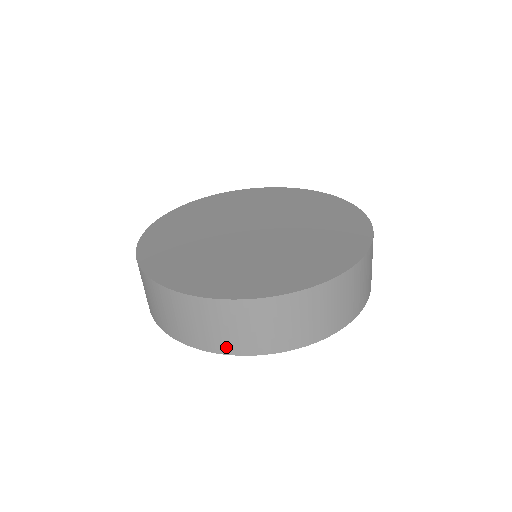
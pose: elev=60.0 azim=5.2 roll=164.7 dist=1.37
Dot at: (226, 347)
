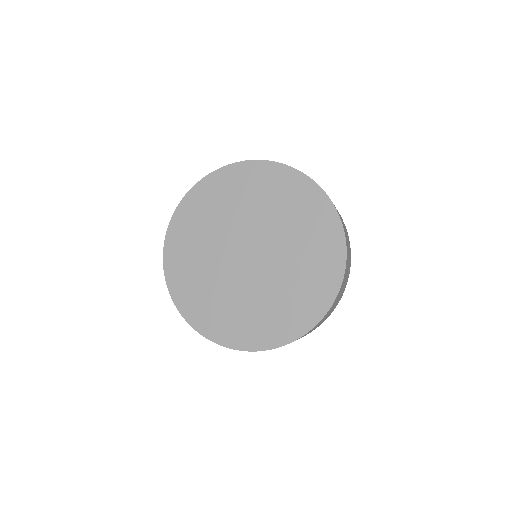
Dot at: occluded
